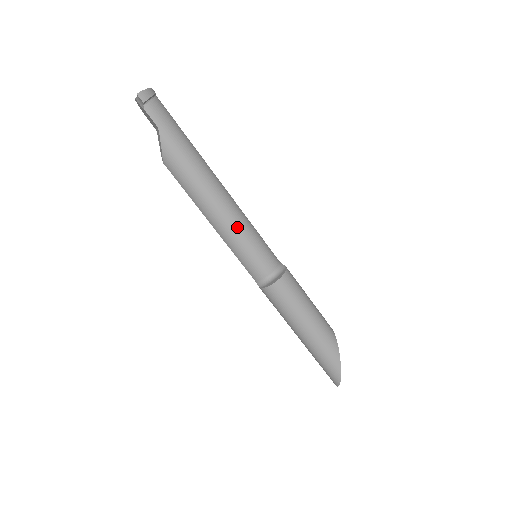
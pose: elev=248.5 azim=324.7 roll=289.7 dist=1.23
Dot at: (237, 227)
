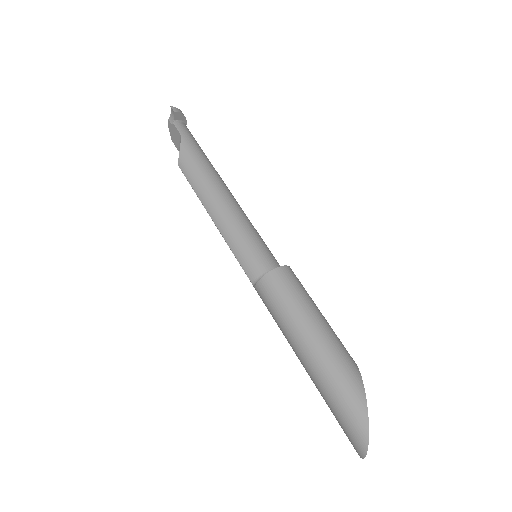
Dot at: (239, 218)
